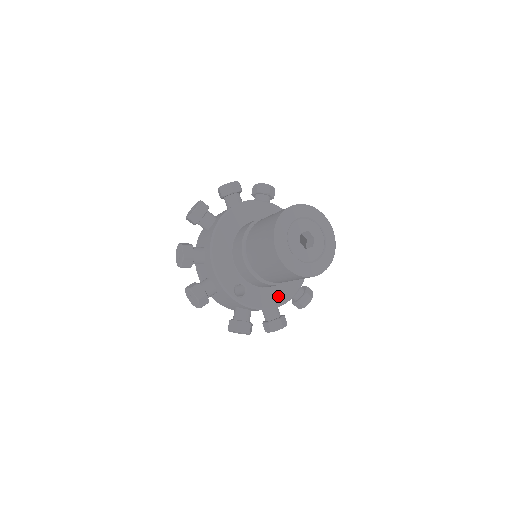
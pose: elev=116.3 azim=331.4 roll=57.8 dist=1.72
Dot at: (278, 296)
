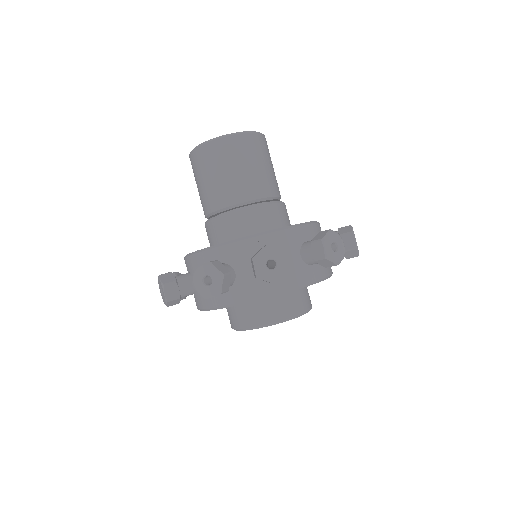
Dot at: occluded
